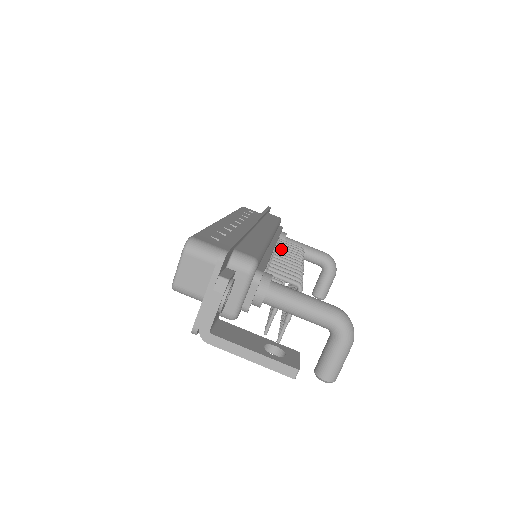
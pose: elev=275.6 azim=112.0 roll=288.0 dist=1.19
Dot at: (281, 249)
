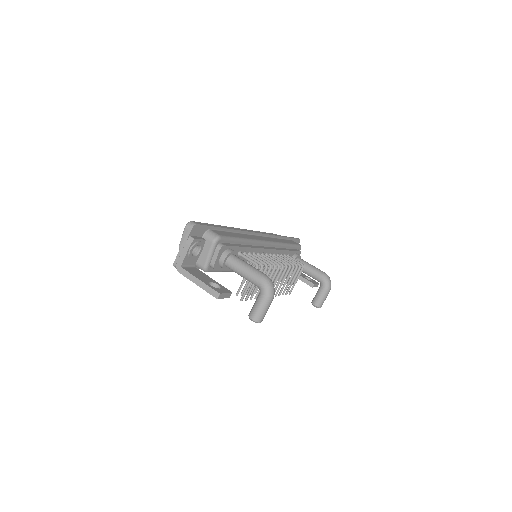
Dot at: (277, 256)
